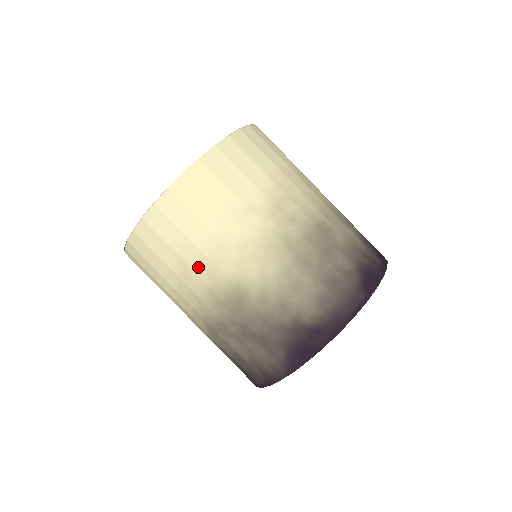
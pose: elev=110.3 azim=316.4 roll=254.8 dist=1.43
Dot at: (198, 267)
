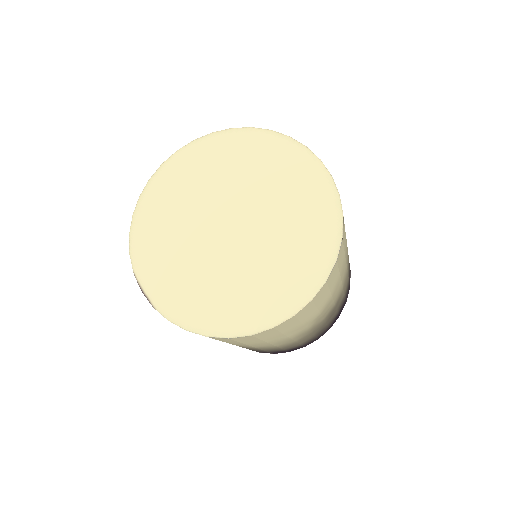
Dot at: (236, 344)
